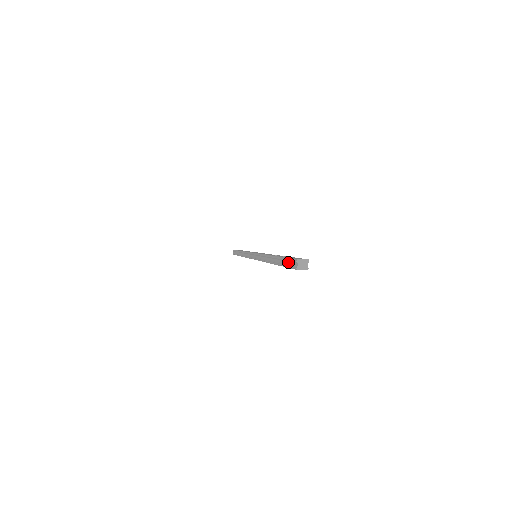
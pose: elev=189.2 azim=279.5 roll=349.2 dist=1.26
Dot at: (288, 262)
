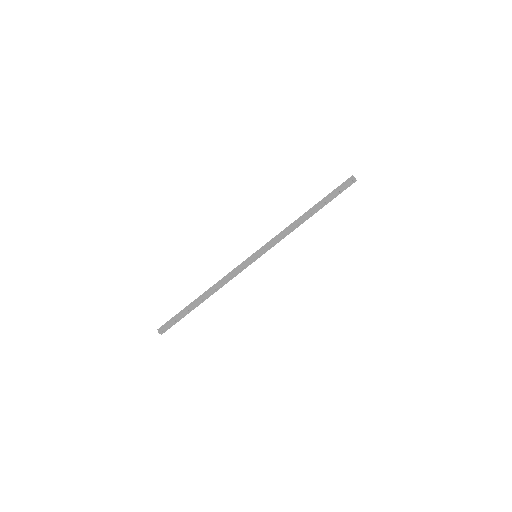
Dot at: (340, 187)
